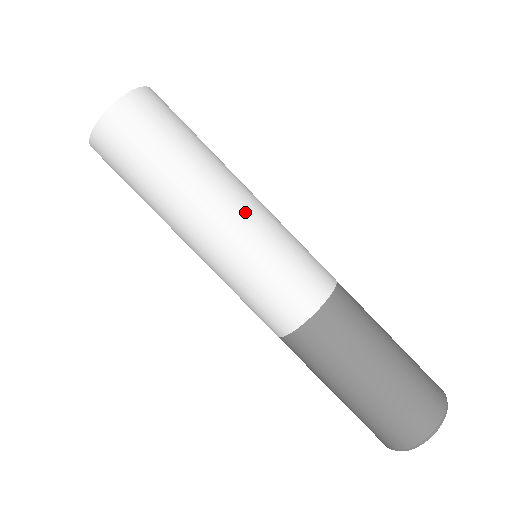
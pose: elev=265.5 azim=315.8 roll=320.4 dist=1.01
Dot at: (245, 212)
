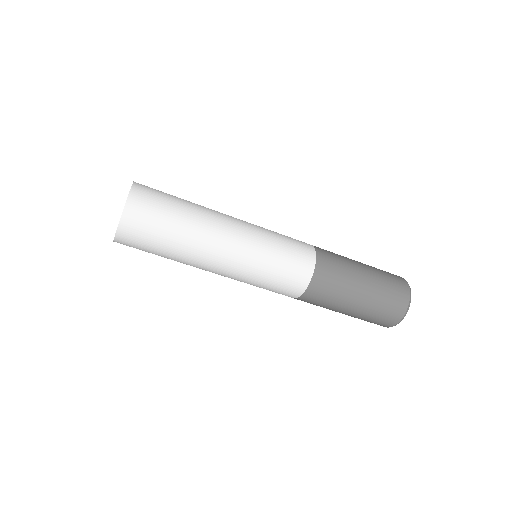
Dot at: (229, 269)
